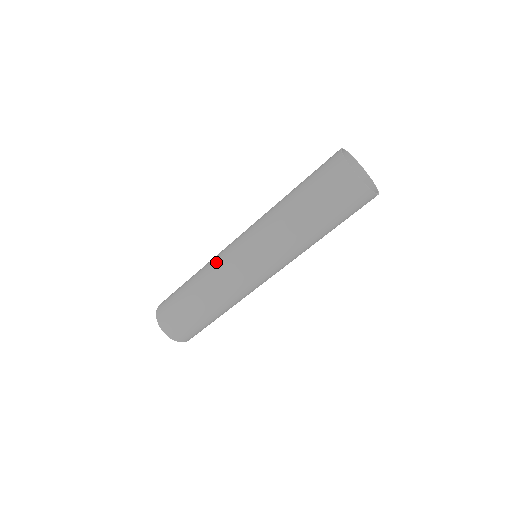
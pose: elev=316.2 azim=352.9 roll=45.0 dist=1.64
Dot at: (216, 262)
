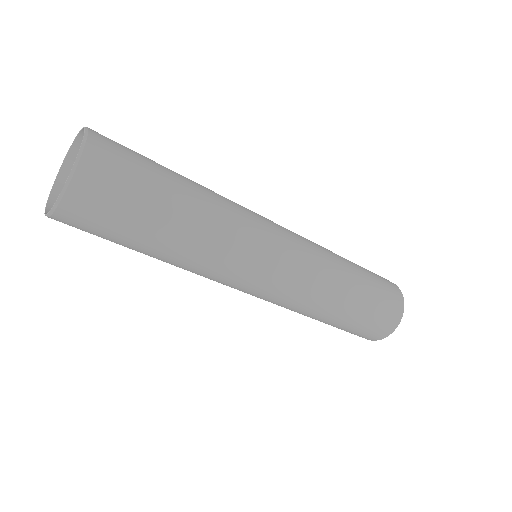
Dot at: occluded
